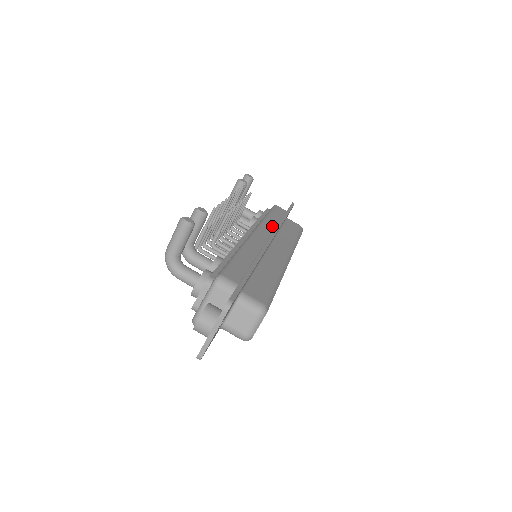
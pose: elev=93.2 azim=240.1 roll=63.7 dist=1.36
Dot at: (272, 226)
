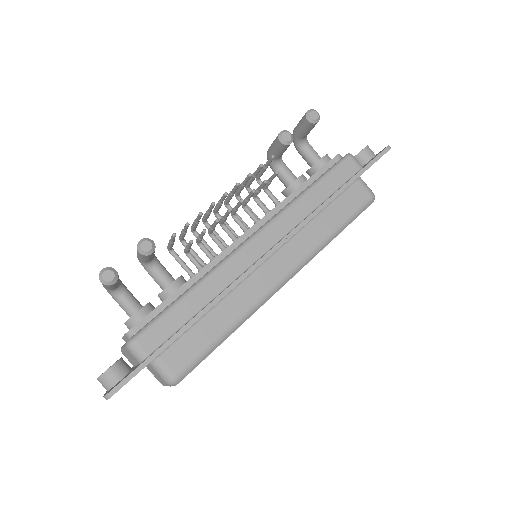
Dot at: (296, 219)
